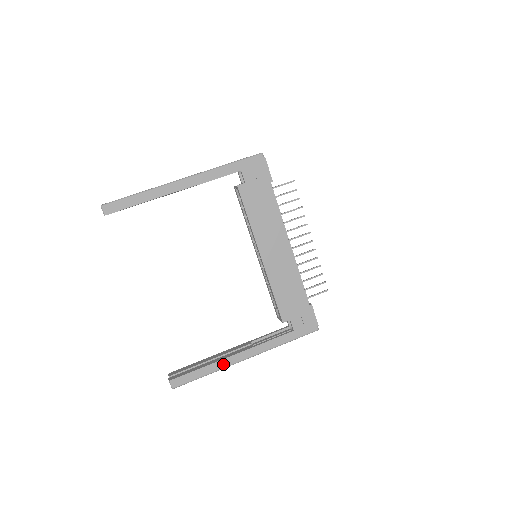
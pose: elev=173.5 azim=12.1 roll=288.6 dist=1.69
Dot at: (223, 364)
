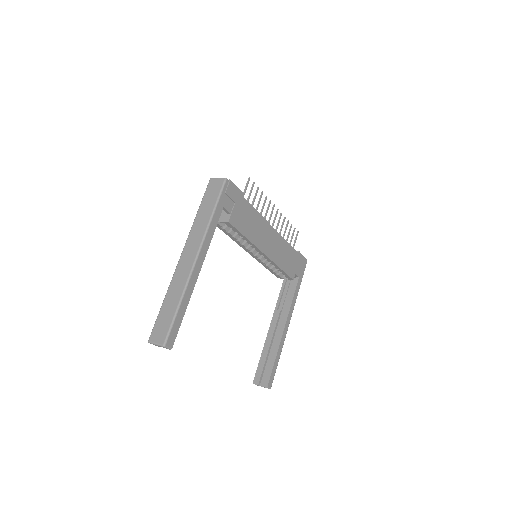
Dot at: (283, 342)
